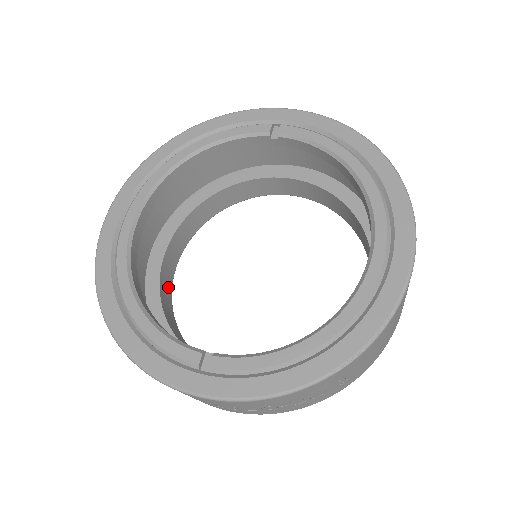
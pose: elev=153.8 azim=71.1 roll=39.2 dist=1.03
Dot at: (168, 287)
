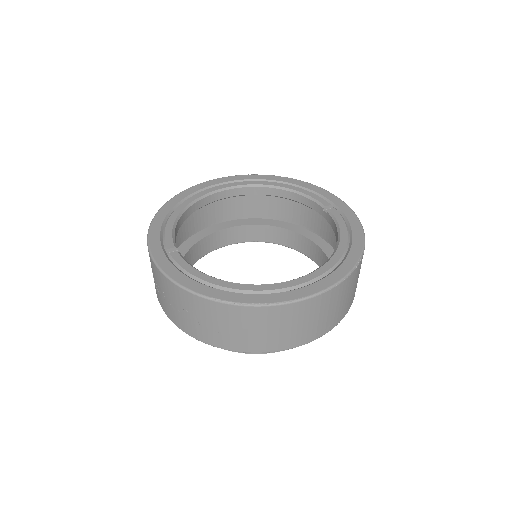
Dot at: (210, 247)
